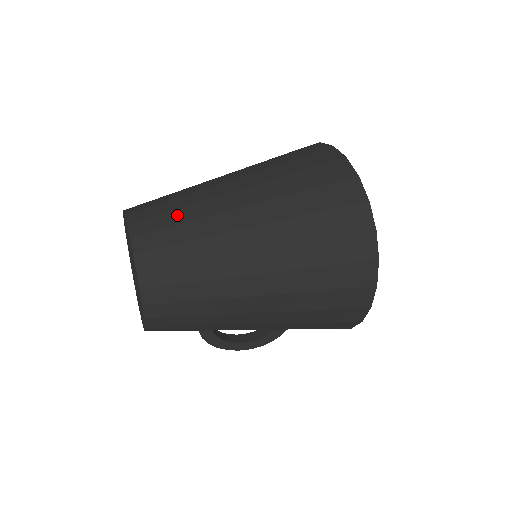
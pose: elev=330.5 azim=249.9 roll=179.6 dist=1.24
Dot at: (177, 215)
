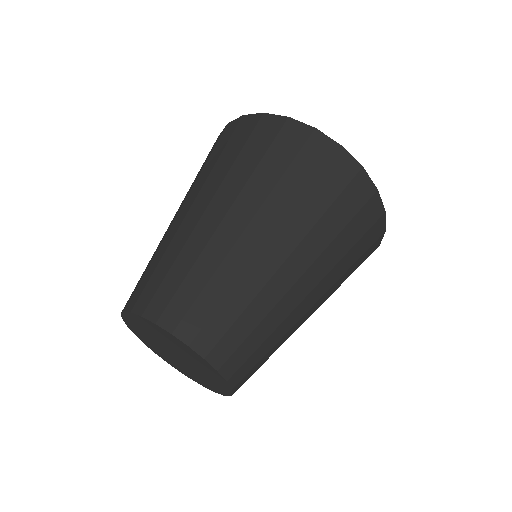
Dot at: (194, 280)
